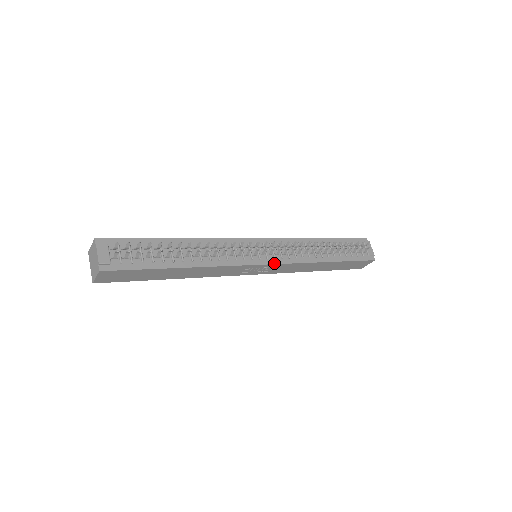
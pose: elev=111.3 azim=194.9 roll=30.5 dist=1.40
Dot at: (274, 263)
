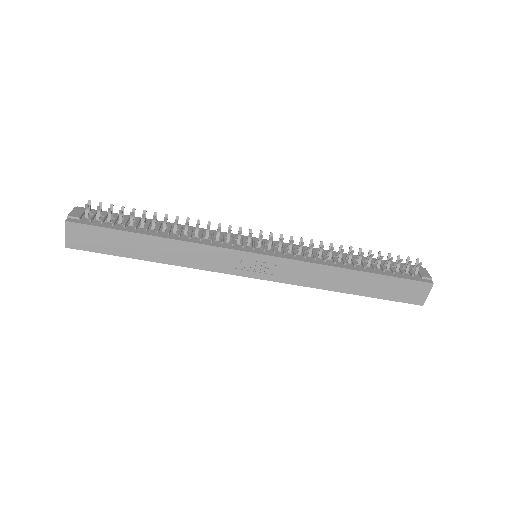
Dot at: (272, 255)
